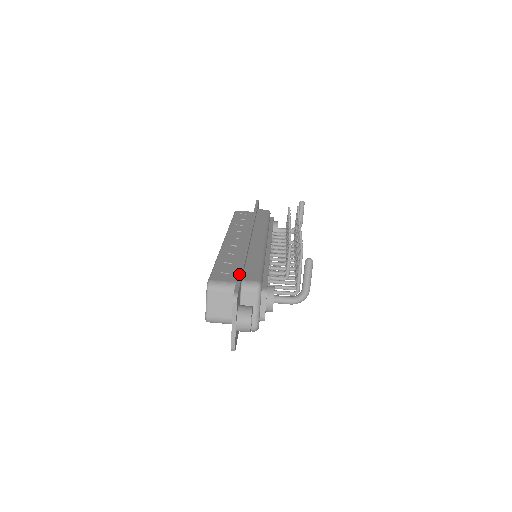
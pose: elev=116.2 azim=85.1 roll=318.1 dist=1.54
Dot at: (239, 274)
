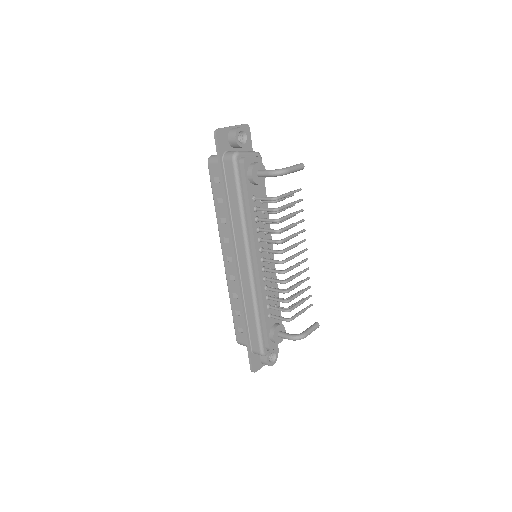
Dot at: occluded
